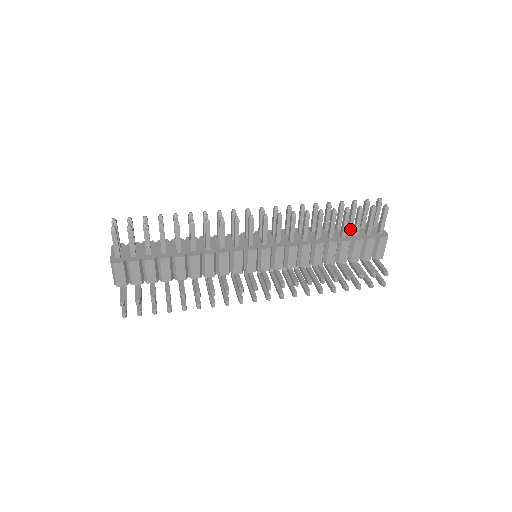
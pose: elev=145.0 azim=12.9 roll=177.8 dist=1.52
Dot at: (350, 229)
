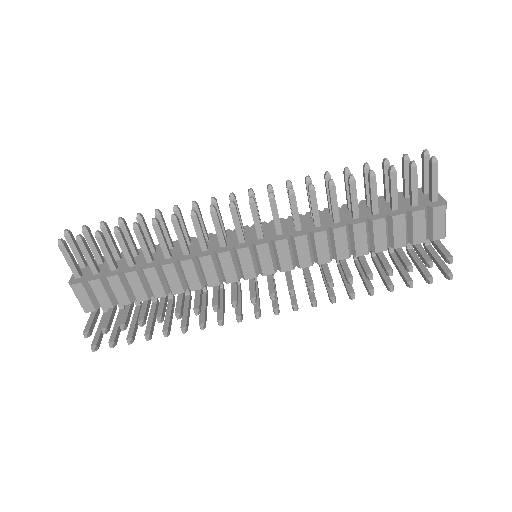
Dot at: (388, 202)
